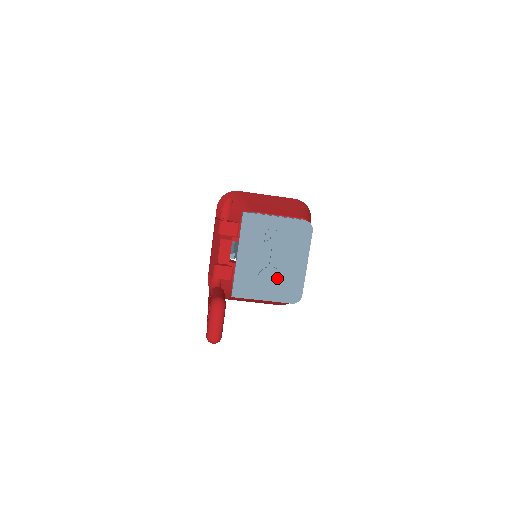
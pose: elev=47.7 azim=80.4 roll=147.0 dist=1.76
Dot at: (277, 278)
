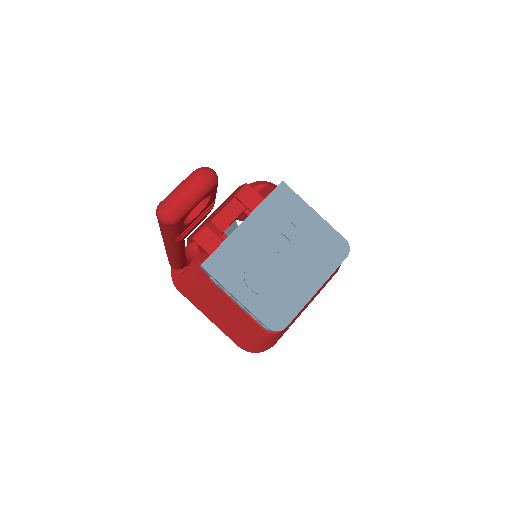
Dot at: (271, 281)
